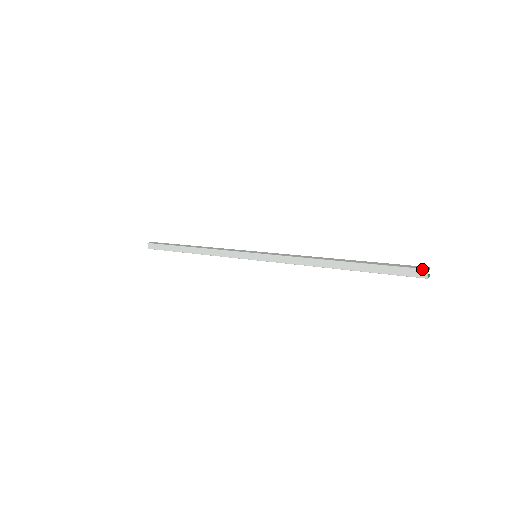
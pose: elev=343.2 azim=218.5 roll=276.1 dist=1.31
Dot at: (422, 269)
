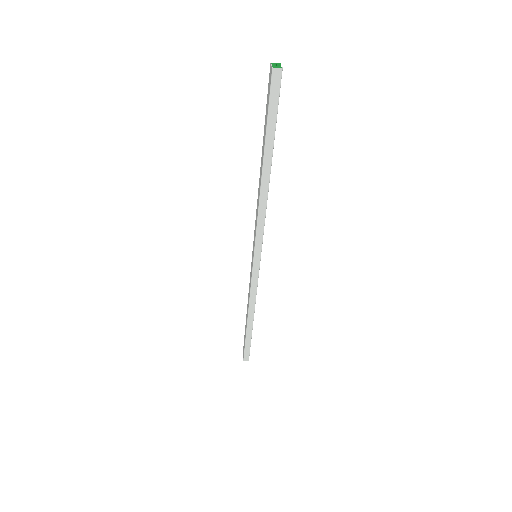
Dot at: (270, 69)
